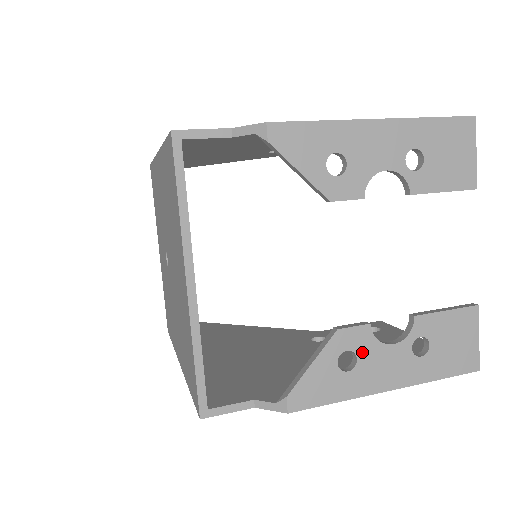
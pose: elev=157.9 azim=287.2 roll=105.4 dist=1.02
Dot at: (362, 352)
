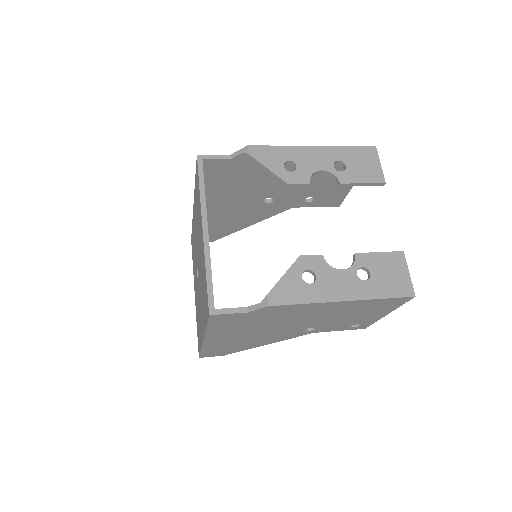
Dot at: (319, 272)
